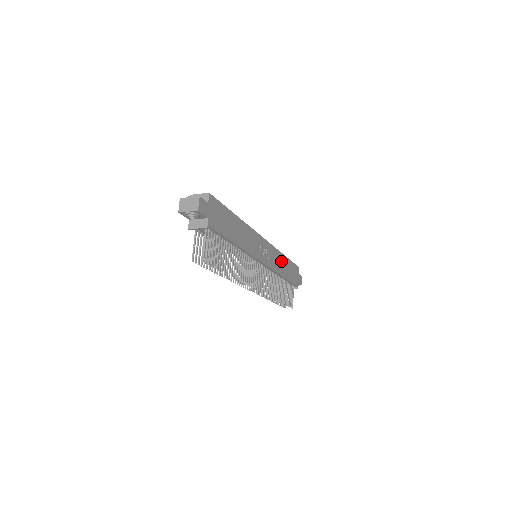
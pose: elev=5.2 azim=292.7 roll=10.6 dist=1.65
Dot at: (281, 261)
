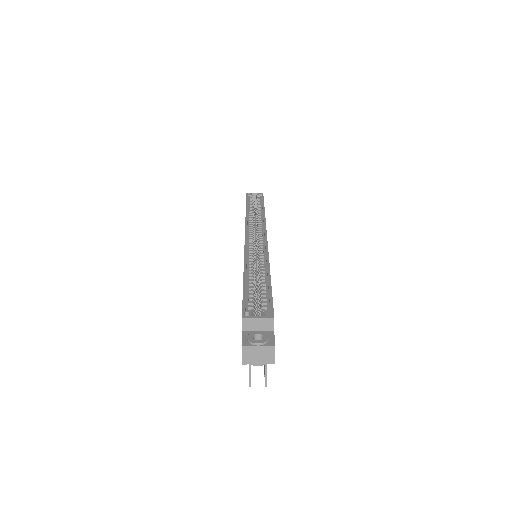
Dot at: occluded
